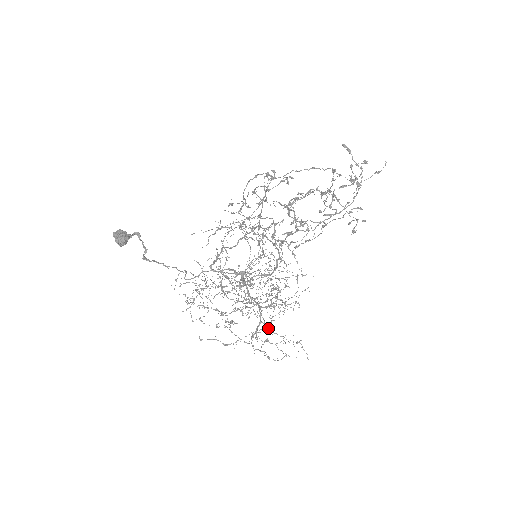
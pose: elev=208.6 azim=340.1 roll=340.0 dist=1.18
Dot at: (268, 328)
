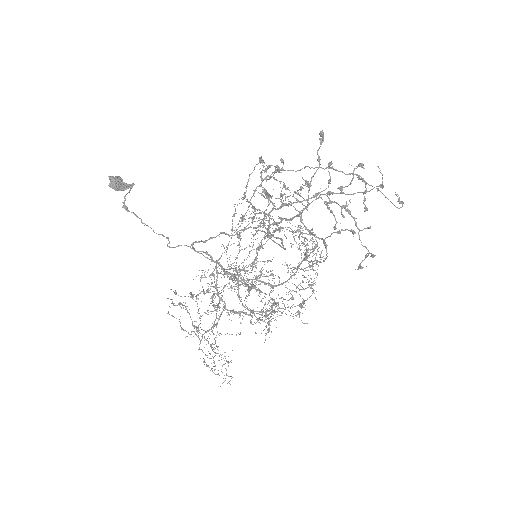
Dot at: (212, 331)
